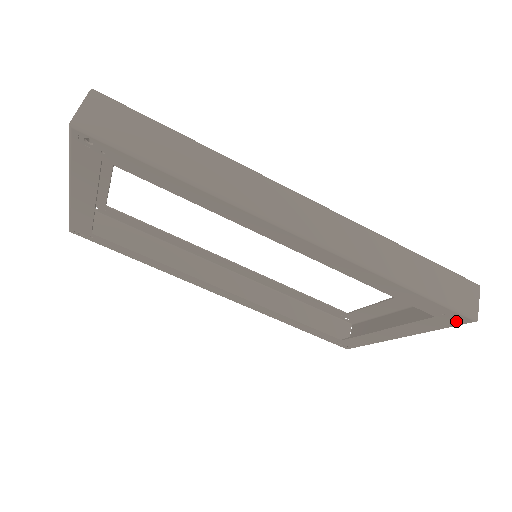
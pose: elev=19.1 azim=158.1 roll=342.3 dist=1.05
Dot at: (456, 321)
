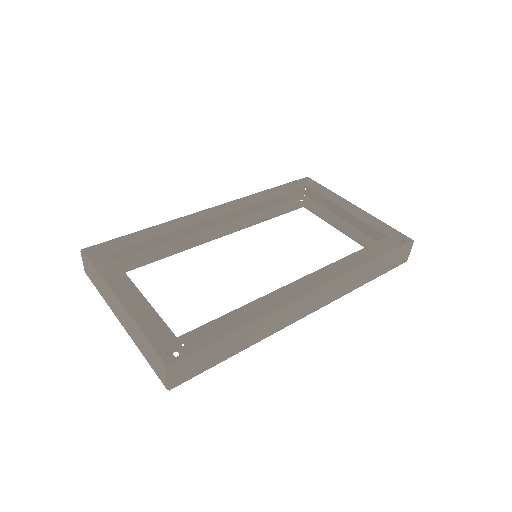
Dot at: occluded
